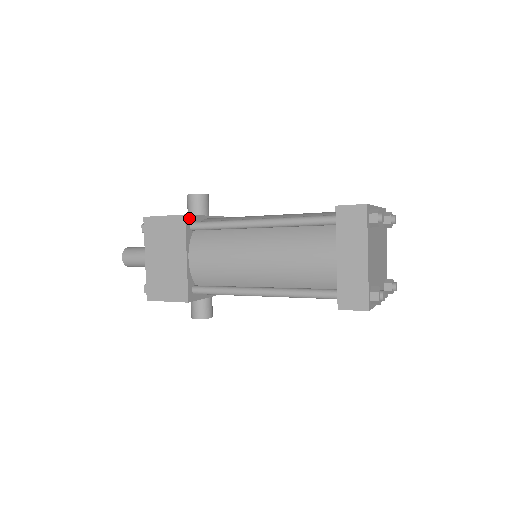
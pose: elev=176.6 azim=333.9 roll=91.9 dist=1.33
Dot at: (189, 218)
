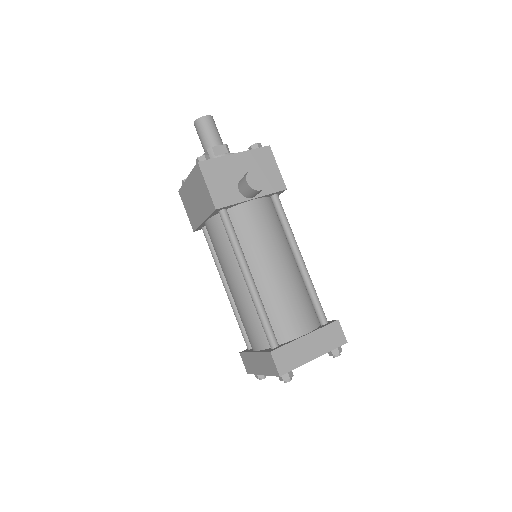
Dot at: (221, 208)
